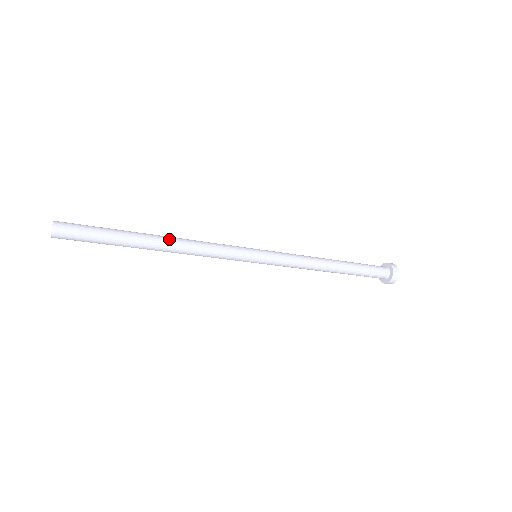
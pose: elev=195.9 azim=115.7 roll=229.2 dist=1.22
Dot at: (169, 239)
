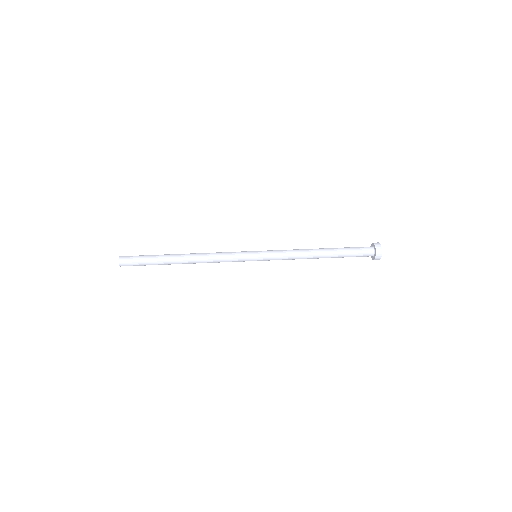
Dot at: (190, 260)
